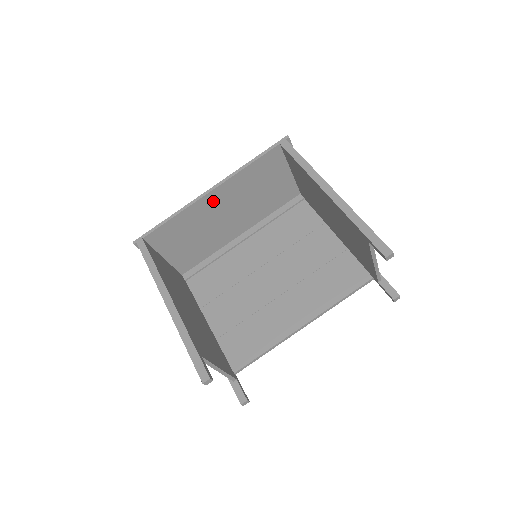
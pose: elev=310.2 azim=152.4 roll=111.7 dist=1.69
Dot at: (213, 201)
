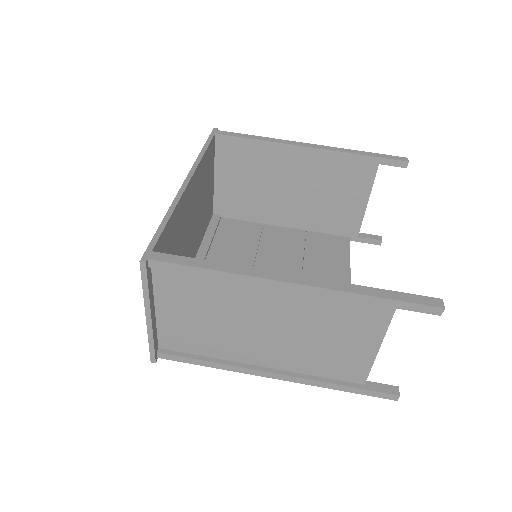
Dot at: (188, 200)
